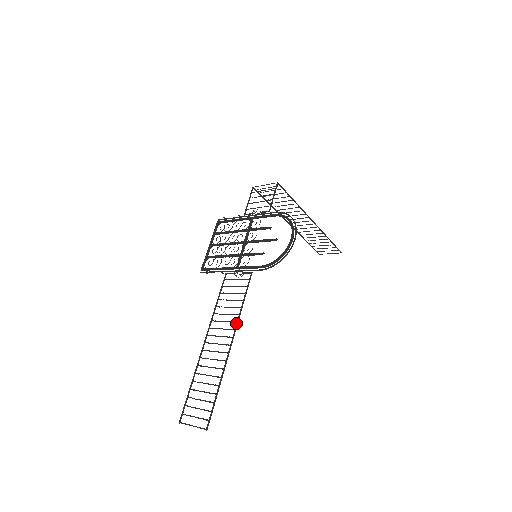
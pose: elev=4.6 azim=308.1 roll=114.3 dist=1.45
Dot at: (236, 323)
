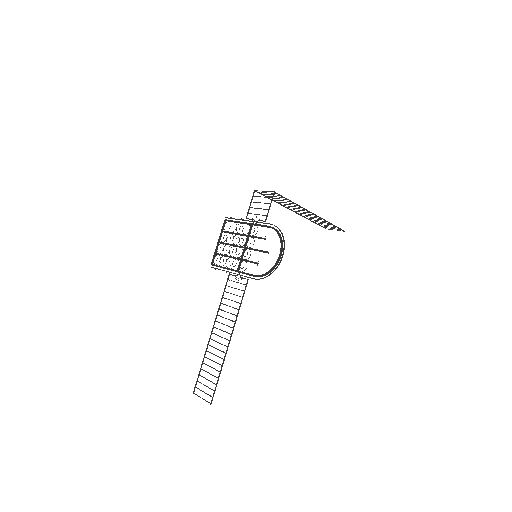
Dot at: (234, 323)
